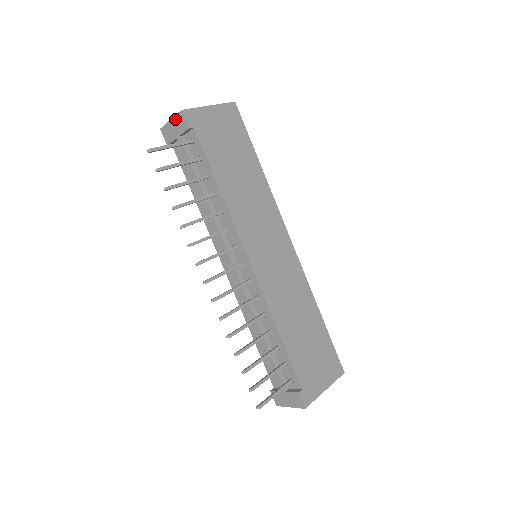
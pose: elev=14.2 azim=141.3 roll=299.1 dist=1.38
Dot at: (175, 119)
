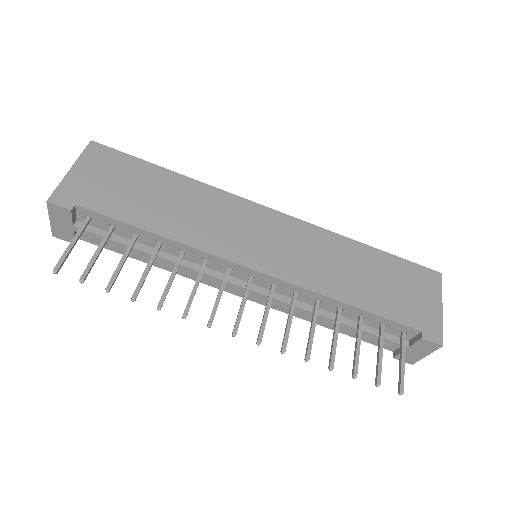
Dot at: (52, 215)
